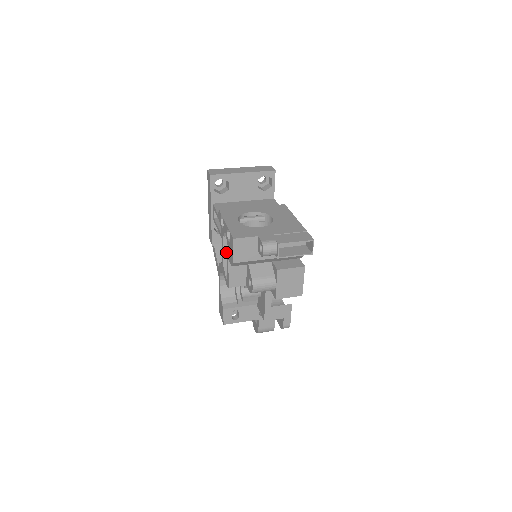
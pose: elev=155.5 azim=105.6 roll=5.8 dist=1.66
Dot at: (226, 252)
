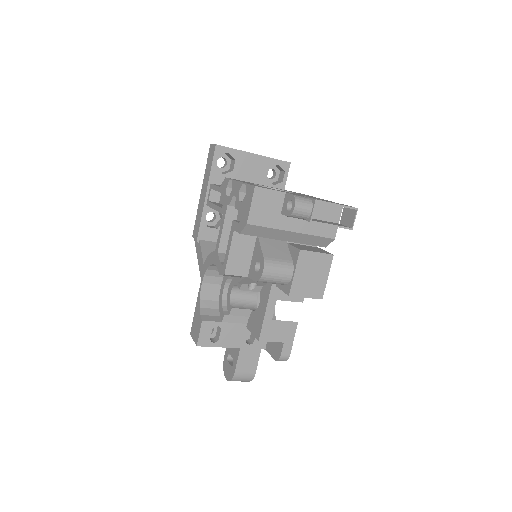
Dot at: (225, 231)
